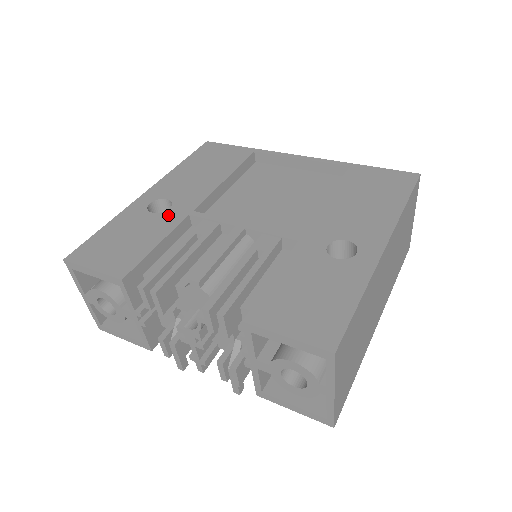
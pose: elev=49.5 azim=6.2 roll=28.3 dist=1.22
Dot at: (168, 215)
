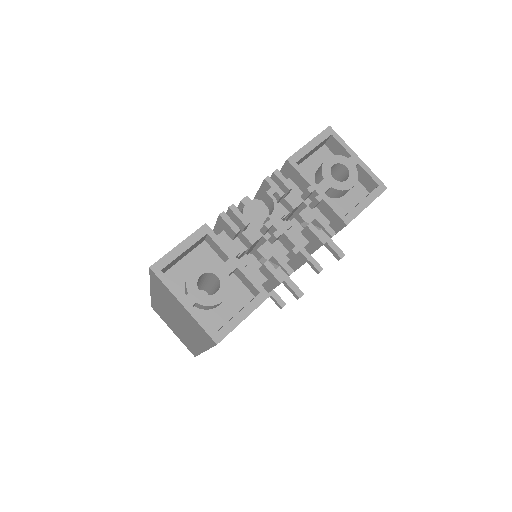
Dot at: occluded
